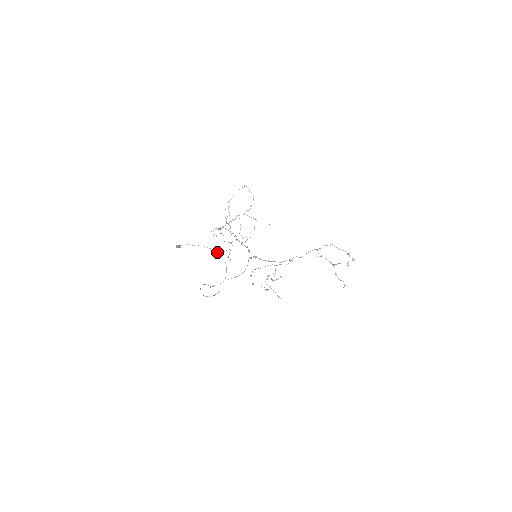
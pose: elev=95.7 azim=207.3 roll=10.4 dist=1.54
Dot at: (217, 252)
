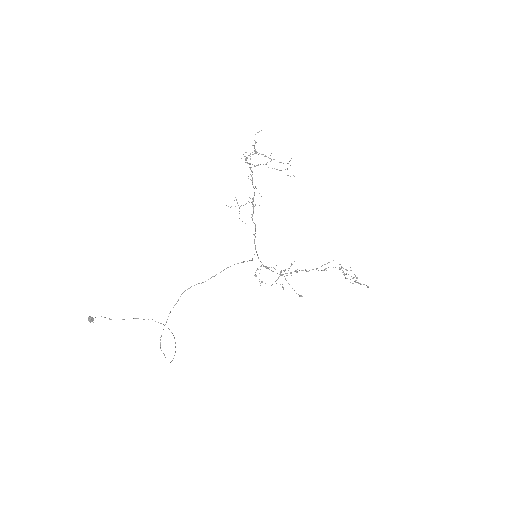
Dot at: occluded
